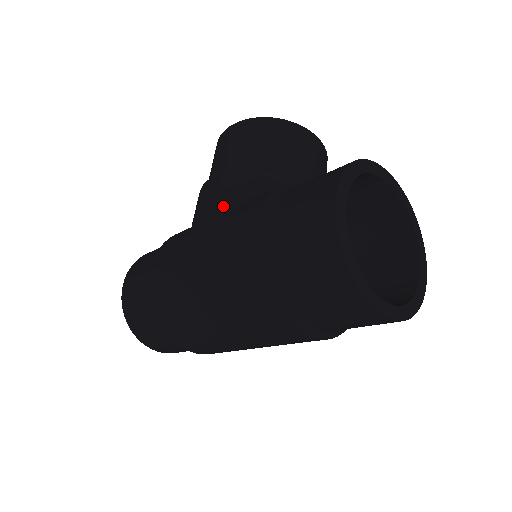
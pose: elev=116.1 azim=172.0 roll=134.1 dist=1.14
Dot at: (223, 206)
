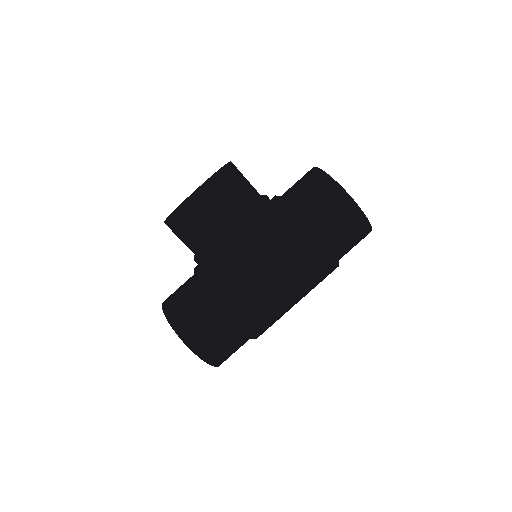
Dot at: (267, 247)
